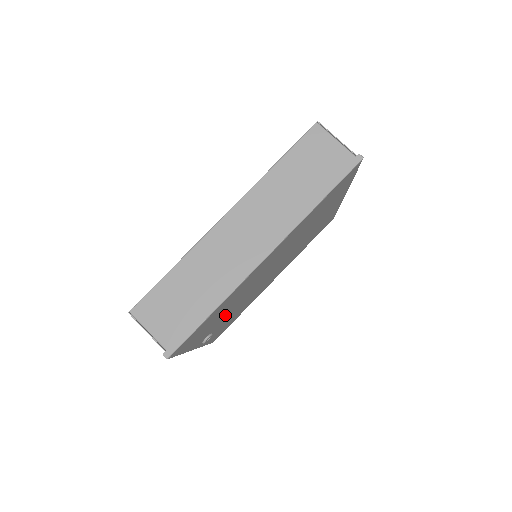
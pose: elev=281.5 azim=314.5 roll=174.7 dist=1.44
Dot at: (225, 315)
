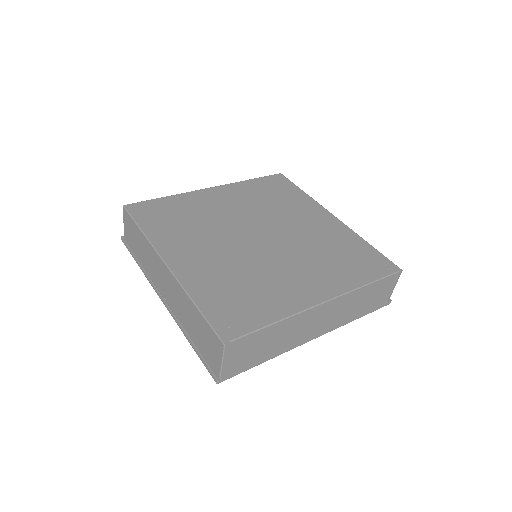
Dot at: occluded
